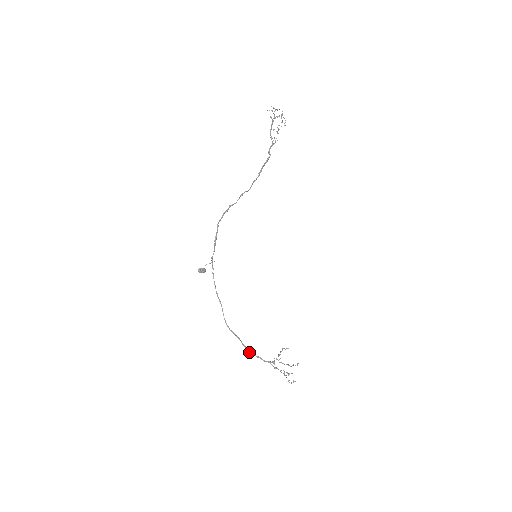
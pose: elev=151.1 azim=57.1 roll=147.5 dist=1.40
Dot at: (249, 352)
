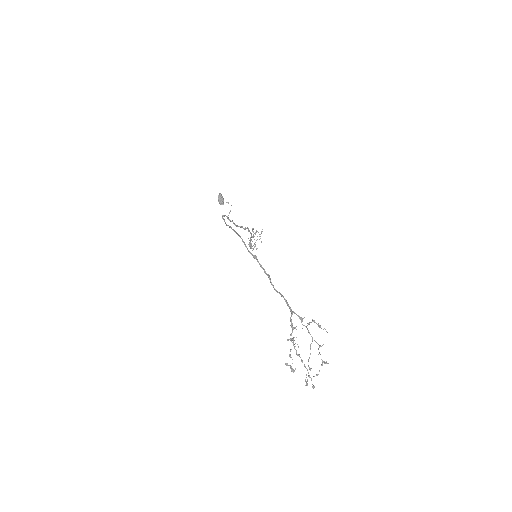
Dot at: (269, 277)
